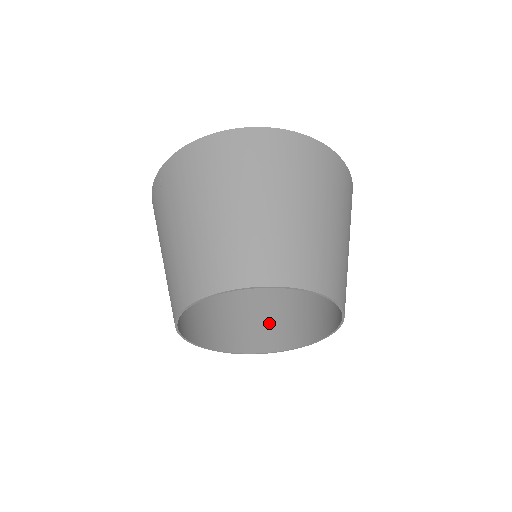
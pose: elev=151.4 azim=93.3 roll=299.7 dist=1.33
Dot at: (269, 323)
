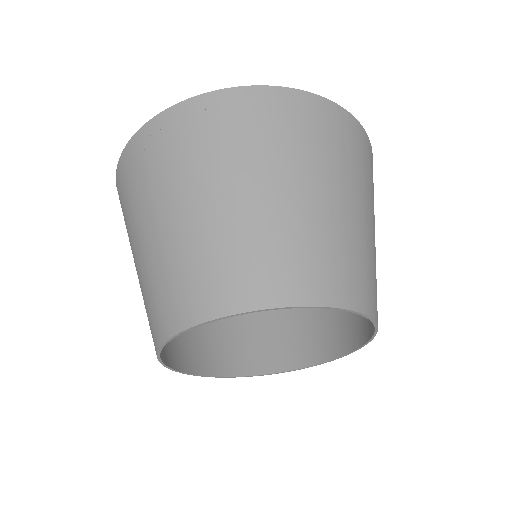
Dot at: (208, 337)
